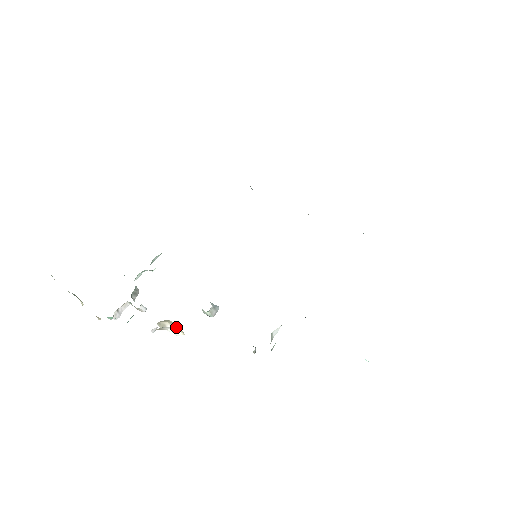
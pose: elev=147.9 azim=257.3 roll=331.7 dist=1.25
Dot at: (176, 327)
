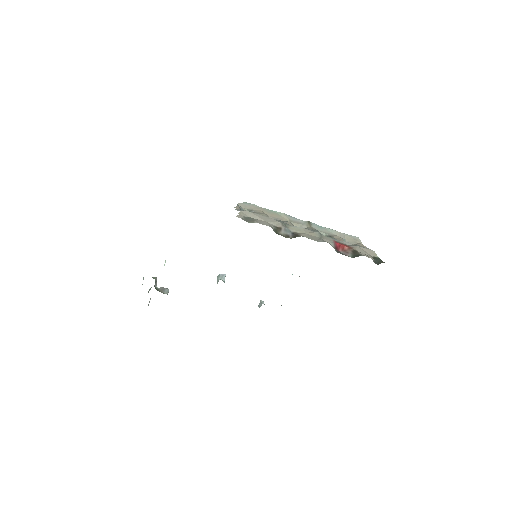
Dot at: occluded
